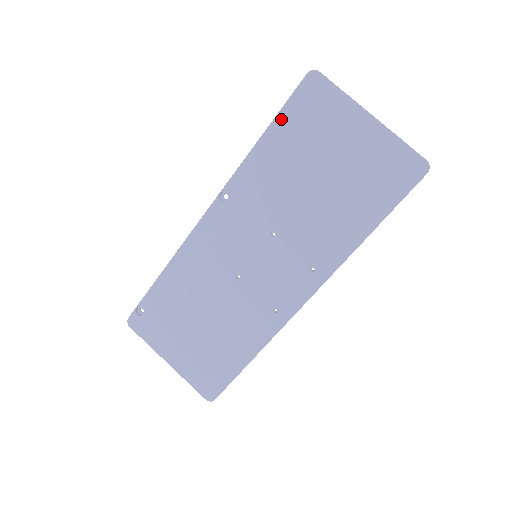
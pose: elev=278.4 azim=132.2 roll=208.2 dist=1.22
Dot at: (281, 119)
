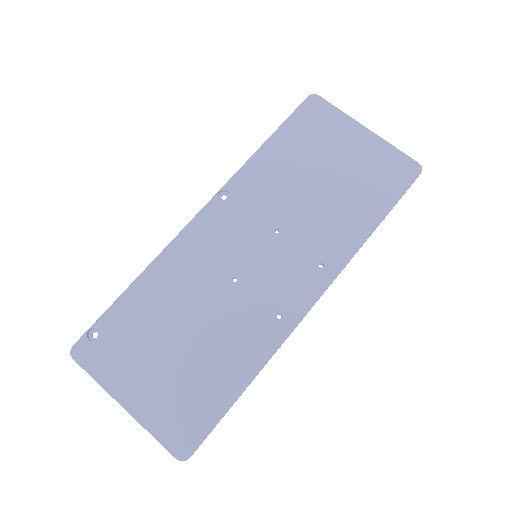
Dot at: (285, 128)
